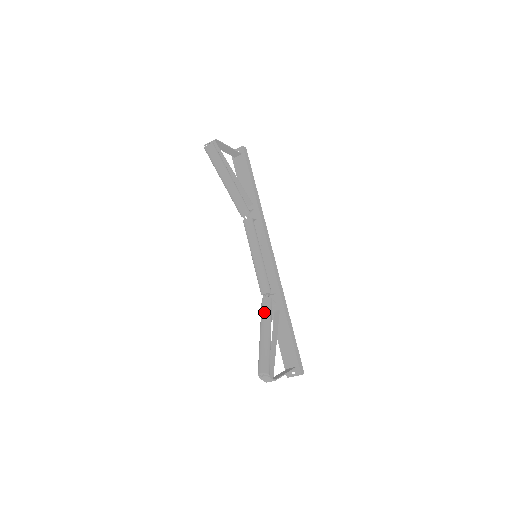
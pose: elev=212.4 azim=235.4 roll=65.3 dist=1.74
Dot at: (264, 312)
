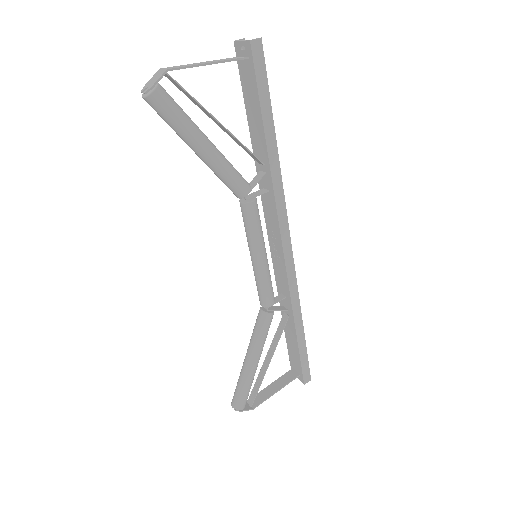
Dot at: (255, 334)
